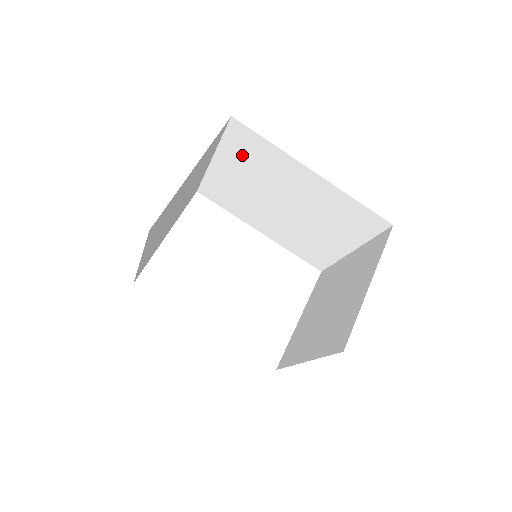
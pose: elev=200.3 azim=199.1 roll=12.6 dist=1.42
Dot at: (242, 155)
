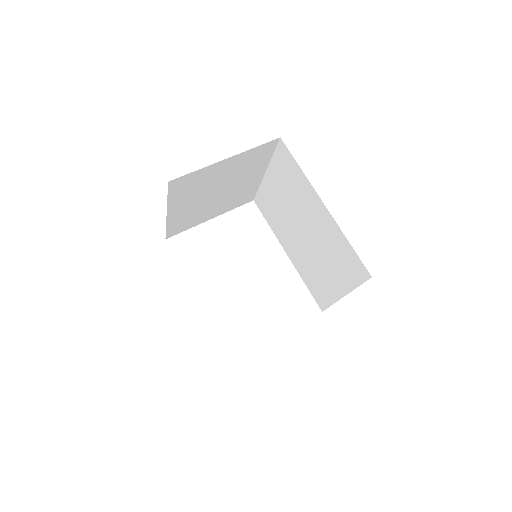
Dot at: (283, 174)
